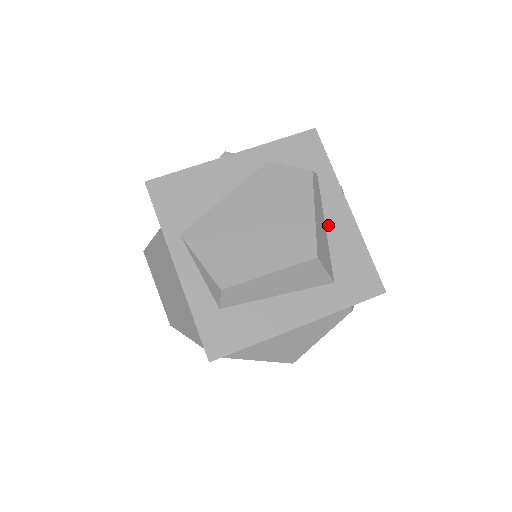
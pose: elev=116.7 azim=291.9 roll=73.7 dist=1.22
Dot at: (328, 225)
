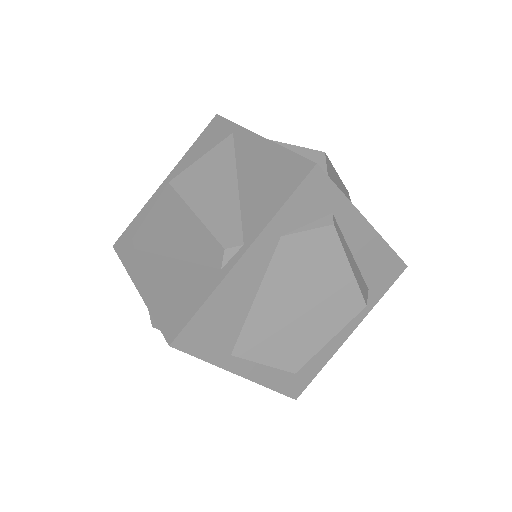
Dot at: (354, 252)
